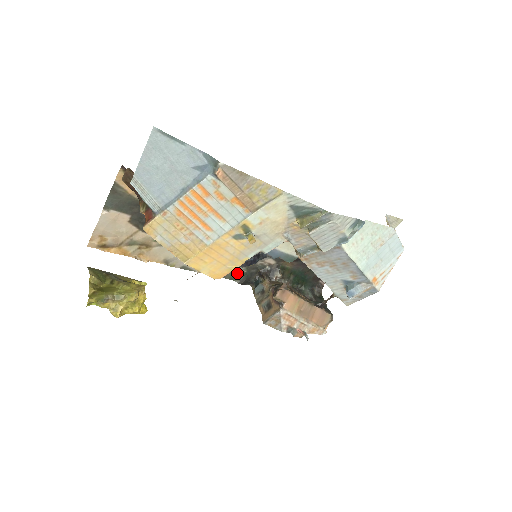
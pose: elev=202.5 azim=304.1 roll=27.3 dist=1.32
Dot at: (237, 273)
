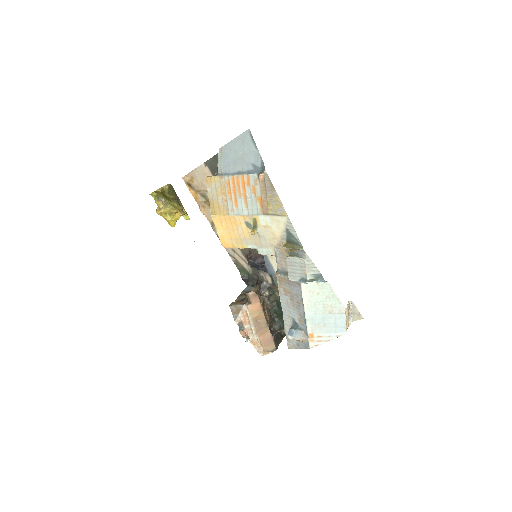
Dot at: (245, 269)
